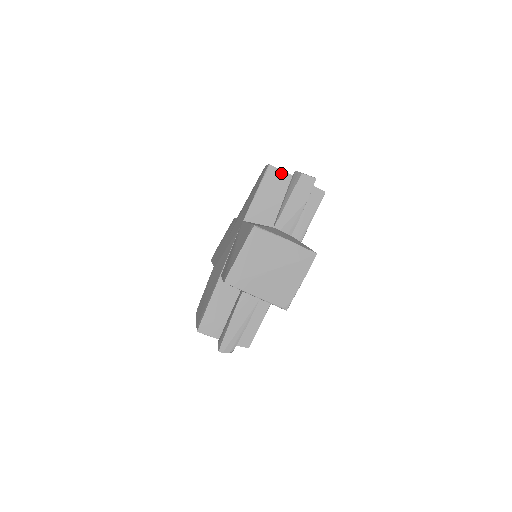
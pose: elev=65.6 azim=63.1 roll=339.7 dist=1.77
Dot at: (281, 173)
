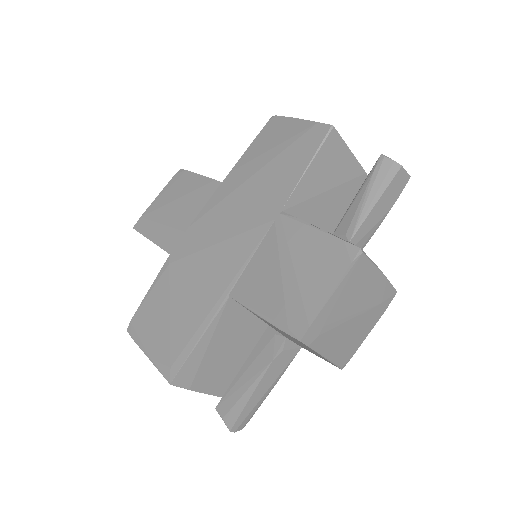
Dot at: (341, 144)
